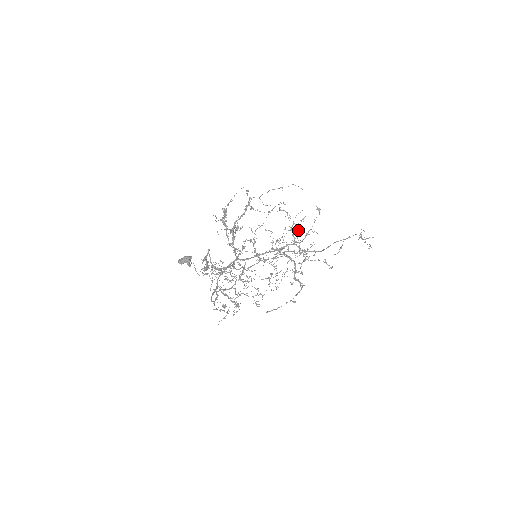
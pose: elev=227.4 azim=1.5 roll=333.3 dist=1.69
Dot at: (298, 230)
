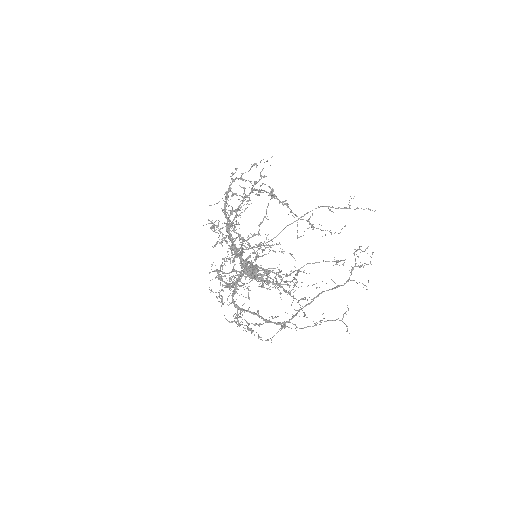
Dot at: occluded
